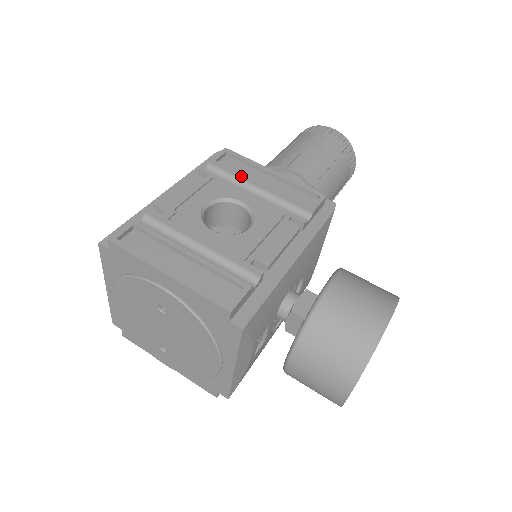
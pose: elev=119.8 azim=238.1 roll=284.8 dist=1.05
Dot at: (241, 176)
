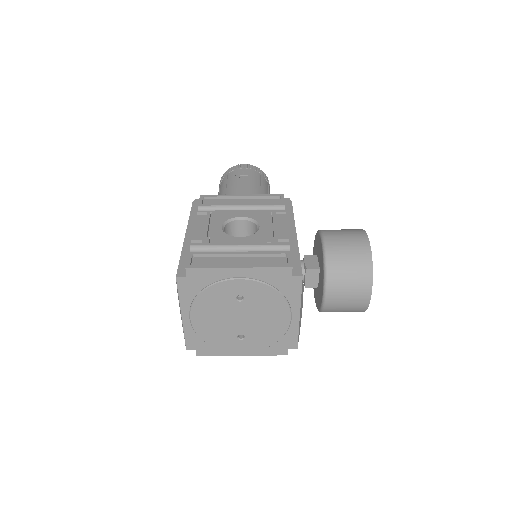
Dot at: (226, 205)
